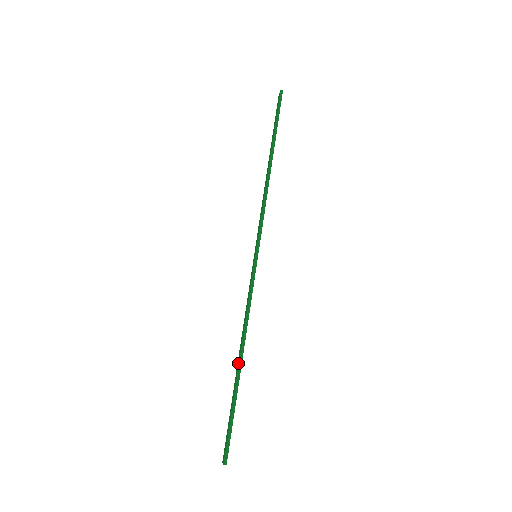
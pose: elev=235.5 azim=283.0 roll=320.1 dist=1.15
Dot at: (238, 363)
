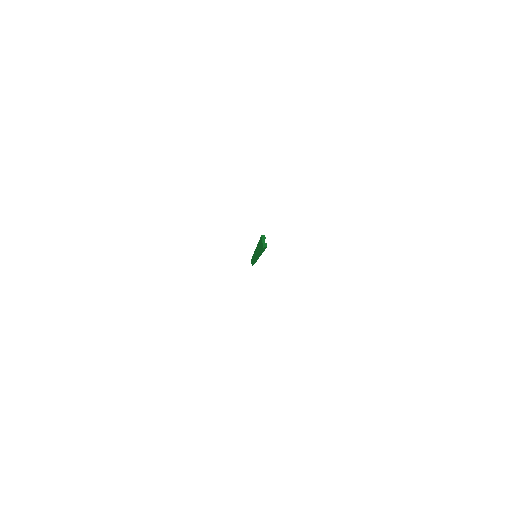
Dot at: (257, 247)
